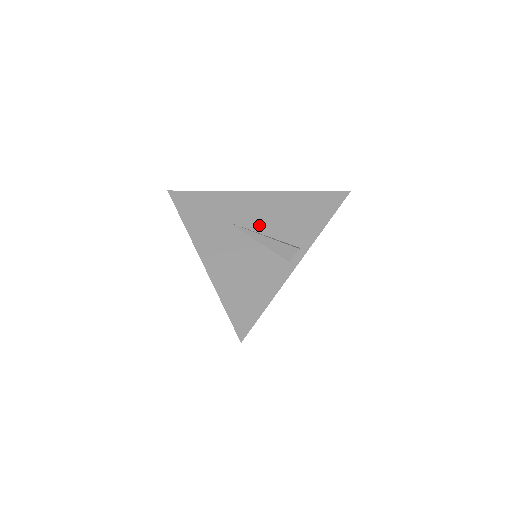
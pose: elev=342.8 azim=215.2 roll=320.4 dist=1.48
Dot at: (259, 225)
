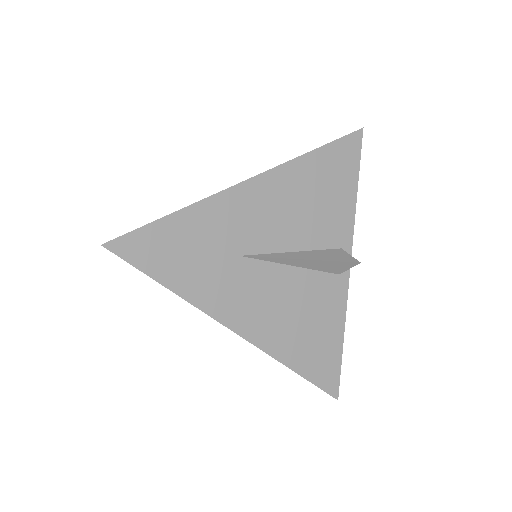
Dot at: (281, 239)
